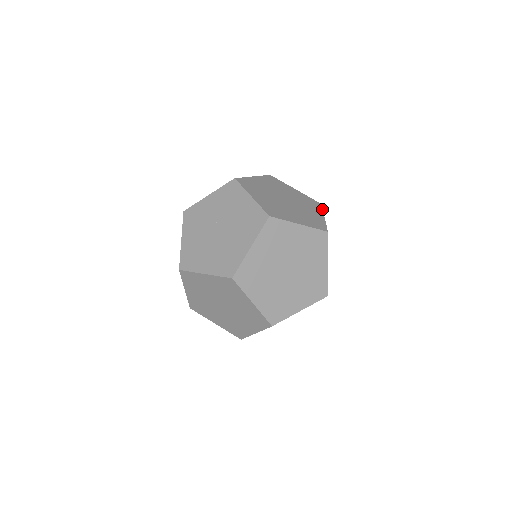
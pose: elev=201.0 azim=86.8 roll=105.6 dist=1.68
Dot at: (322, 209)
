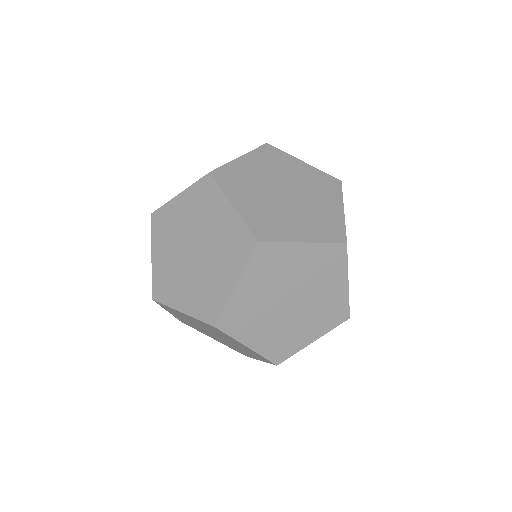
Dot at: (341, 193)
